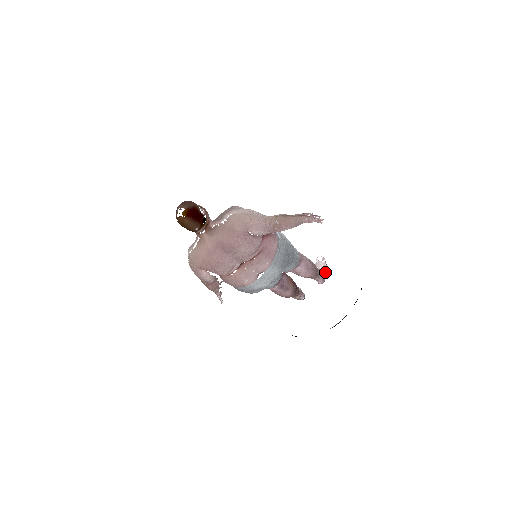
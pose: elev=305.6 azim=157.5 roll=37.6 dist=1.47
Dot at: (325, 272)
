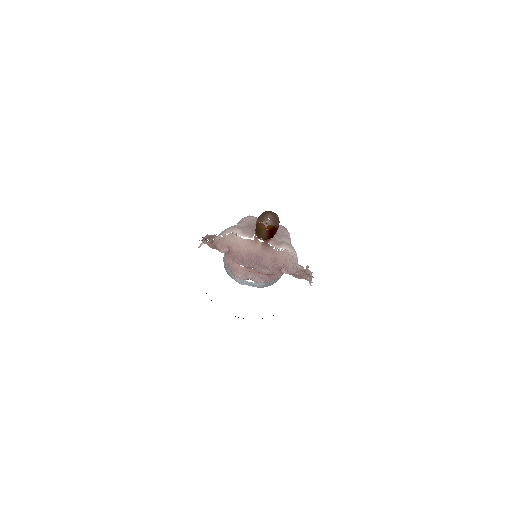
Dot at: occluded
